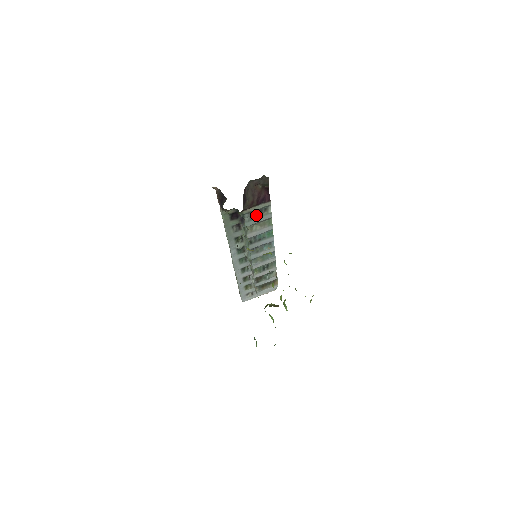
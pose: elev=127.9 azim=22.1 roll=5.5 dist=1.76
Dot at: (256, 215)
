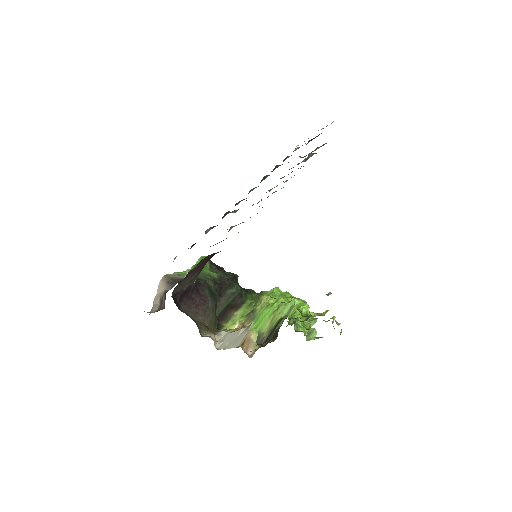
Dot at: occluded
